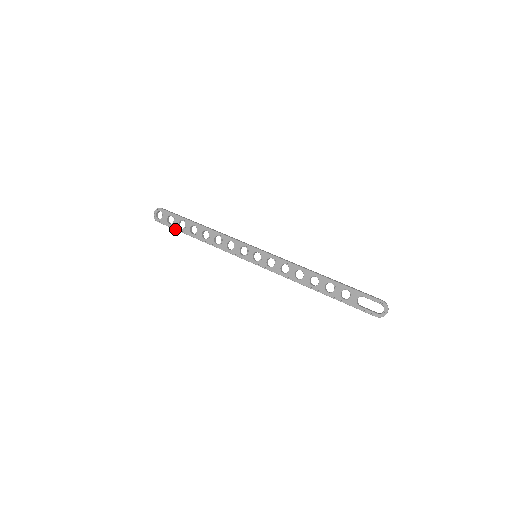
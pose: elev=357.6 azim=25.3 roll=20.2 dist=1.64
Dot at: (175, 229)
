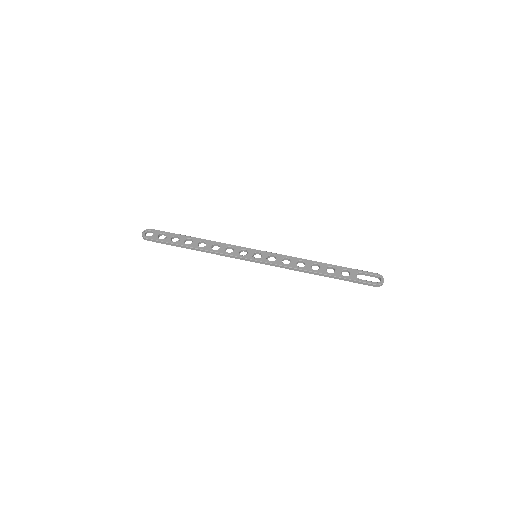
Dot at: (167, 242)
